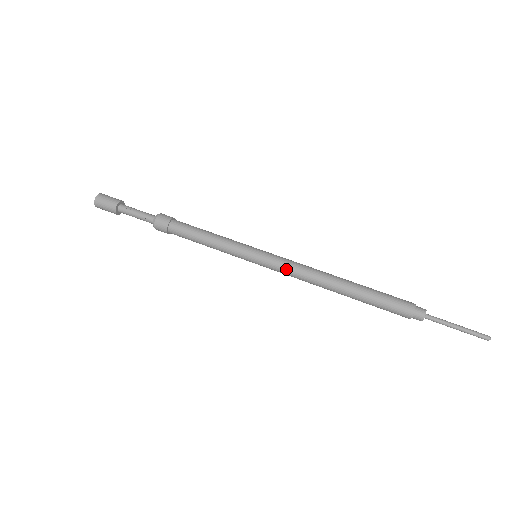
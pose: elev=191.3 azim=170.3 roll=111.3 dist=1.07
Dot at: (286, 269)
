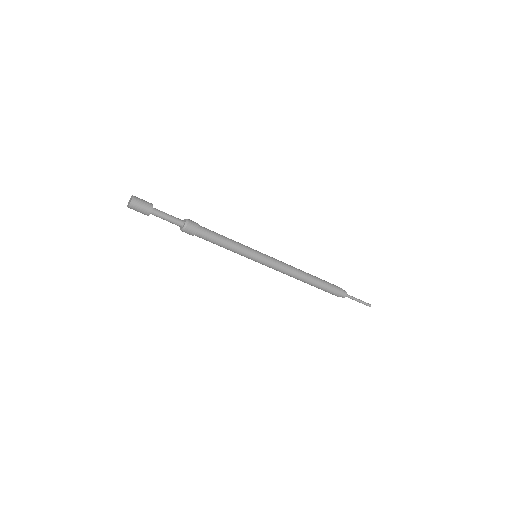
Dot at: (279, 262)
